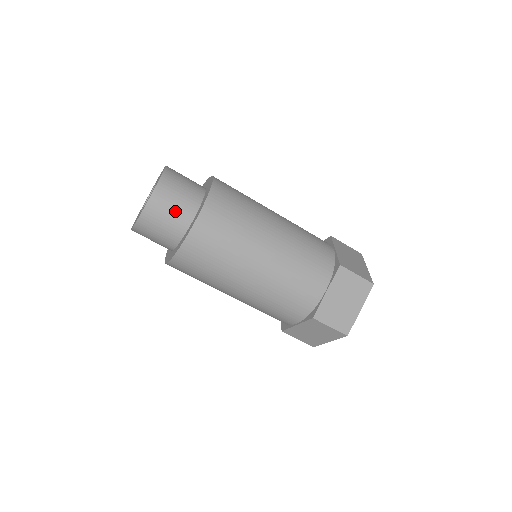
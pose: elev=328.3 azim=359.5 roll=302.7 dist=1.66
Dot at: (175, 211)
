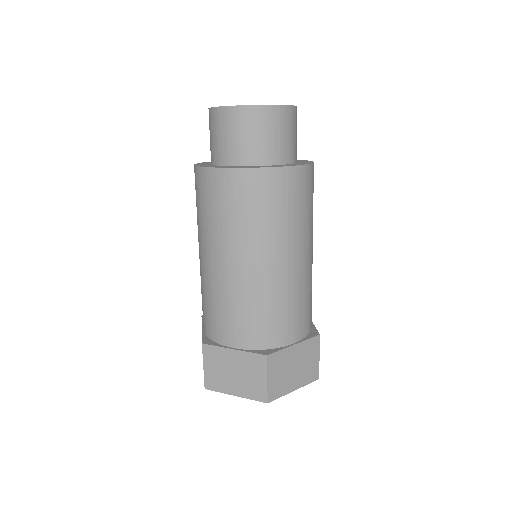
Dot at: (234, 141)
